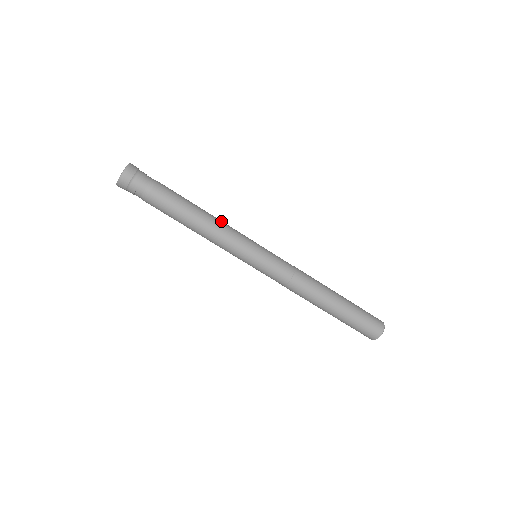
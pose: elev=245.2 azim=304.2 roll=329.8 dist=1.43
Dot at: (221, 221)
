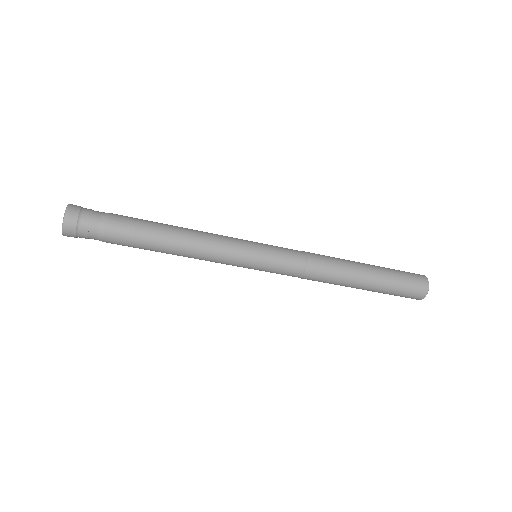
Dot at: (200, 231)
